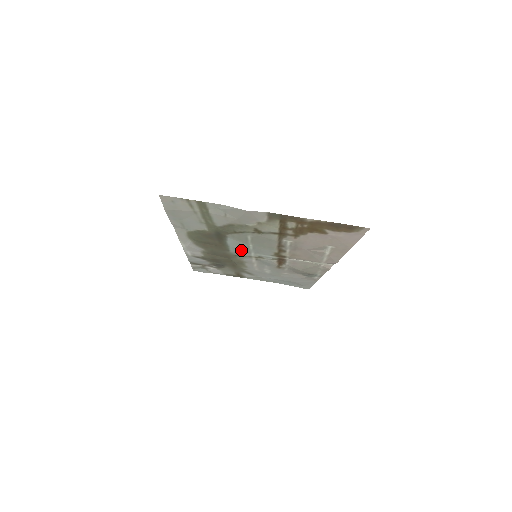
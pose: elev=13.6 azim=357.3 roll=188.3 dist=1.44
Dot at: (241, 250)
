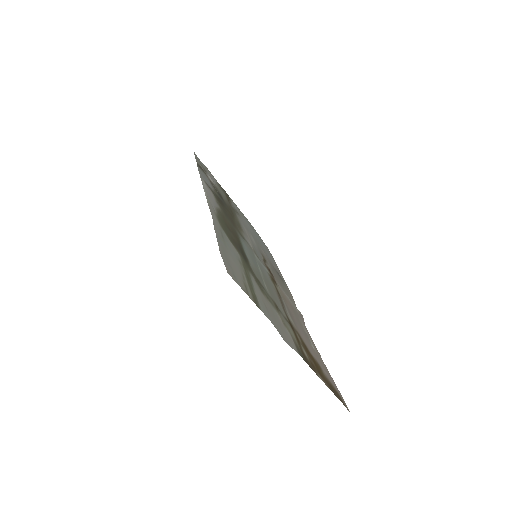
Dot at: (249, 250)
